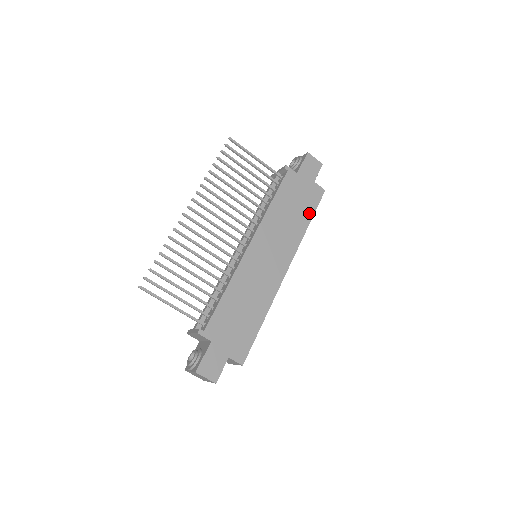
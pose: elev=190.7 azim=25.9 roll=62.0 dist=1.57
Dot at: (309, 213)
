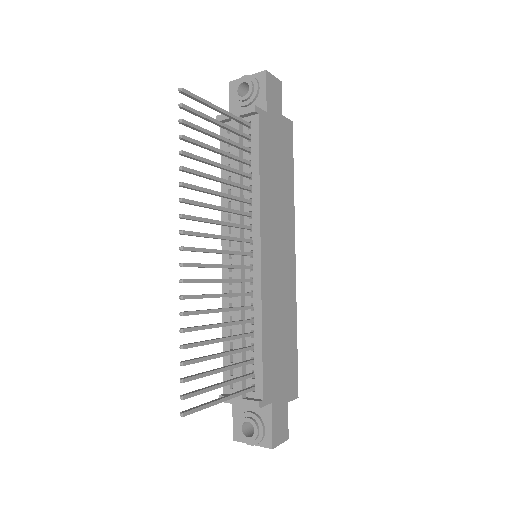
Dot at: (290, 165)
